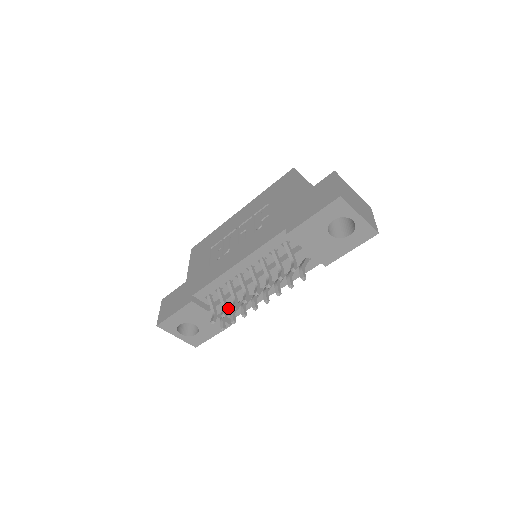
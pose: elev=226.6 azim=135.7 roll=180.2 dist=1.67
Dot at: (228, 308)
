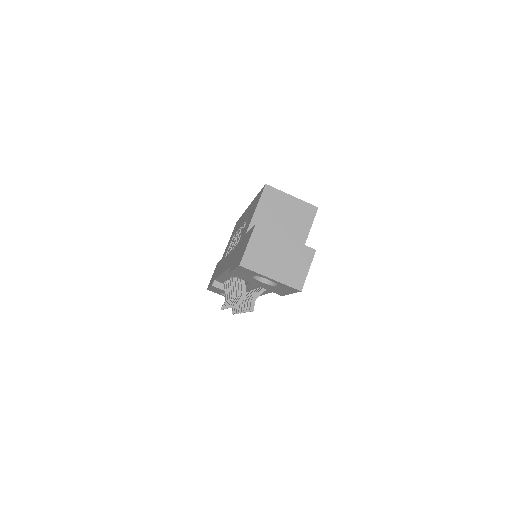
Dot at: occluded
